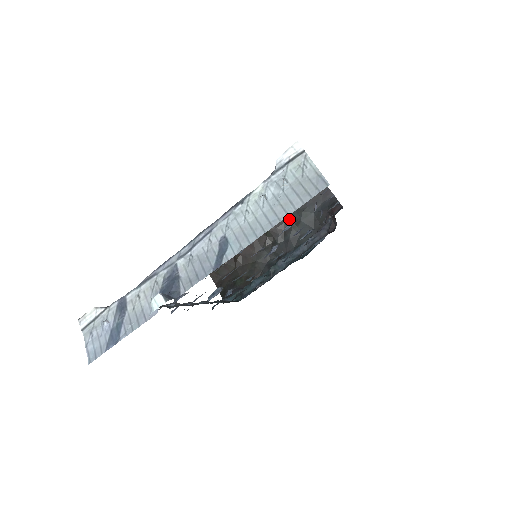
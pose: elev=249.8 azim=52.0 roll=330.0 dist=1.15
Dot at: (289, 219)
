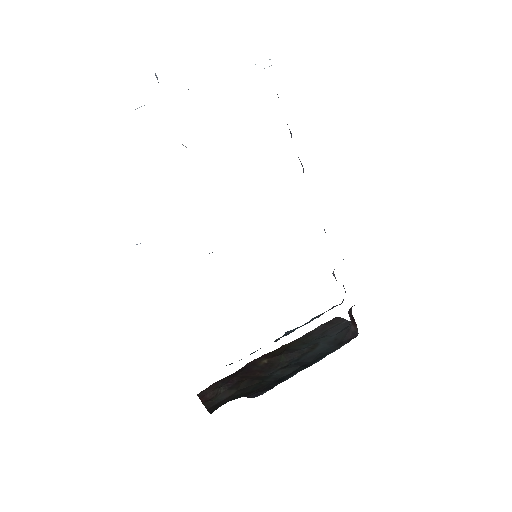
Dot at: (307, 346)
